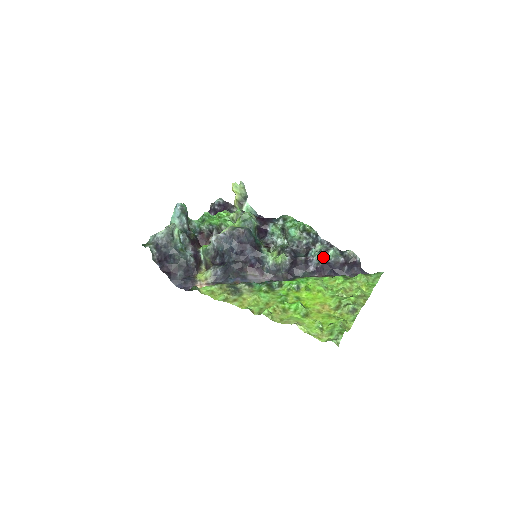
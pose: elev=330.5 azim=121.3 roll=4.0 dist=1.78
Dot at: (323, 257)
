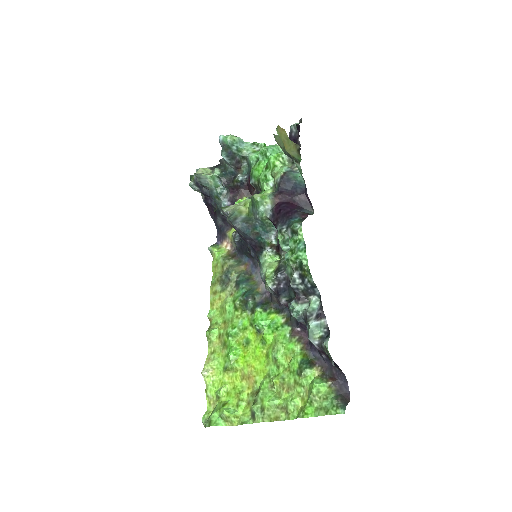
Dot at: (303, 320)
